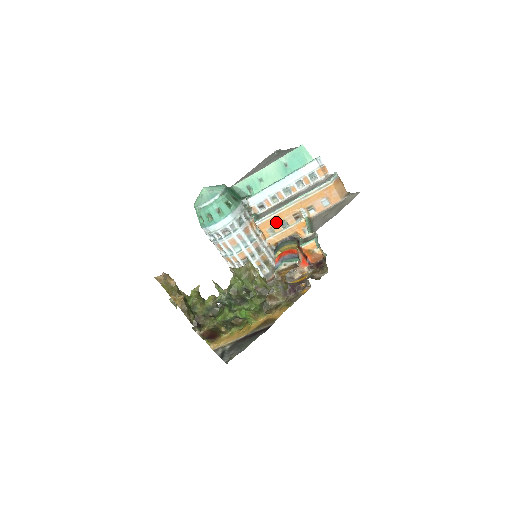
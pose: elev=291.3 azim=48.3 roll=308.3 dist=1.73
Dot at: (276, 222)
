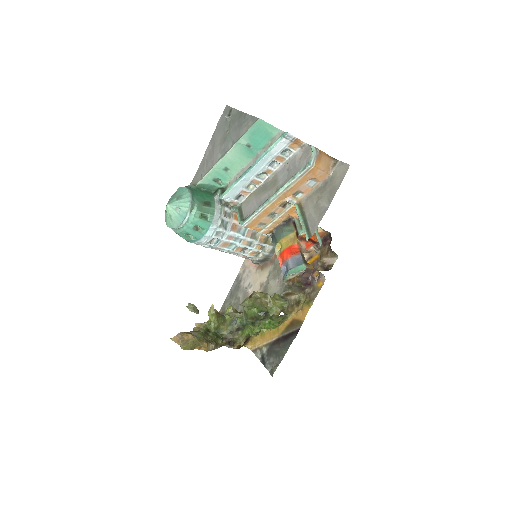
Dot at: (263, 217)
